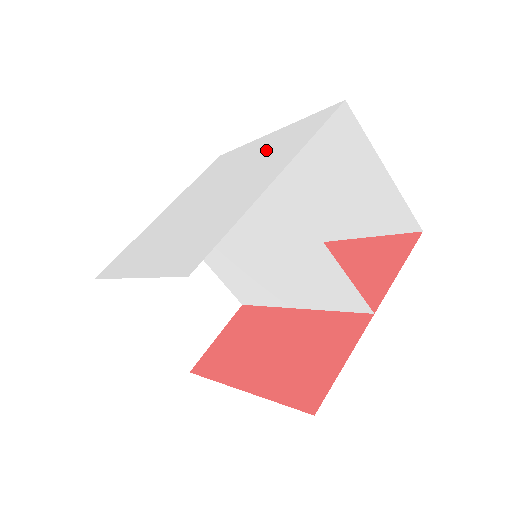
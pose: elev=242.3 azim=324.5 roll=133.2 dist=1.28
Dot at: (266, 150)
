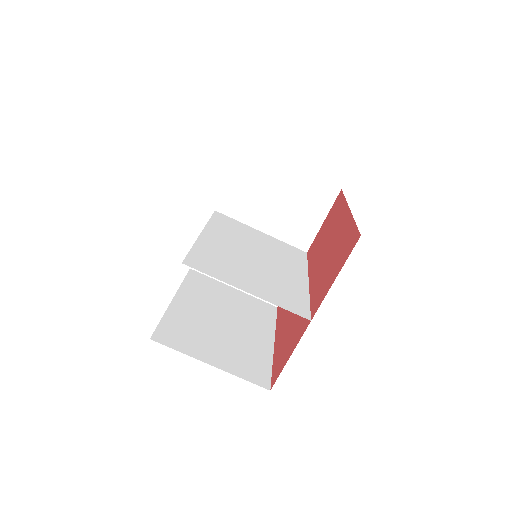
Dot at: occluded
